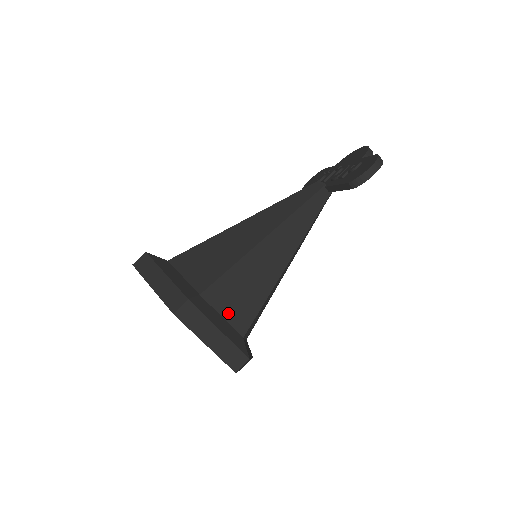
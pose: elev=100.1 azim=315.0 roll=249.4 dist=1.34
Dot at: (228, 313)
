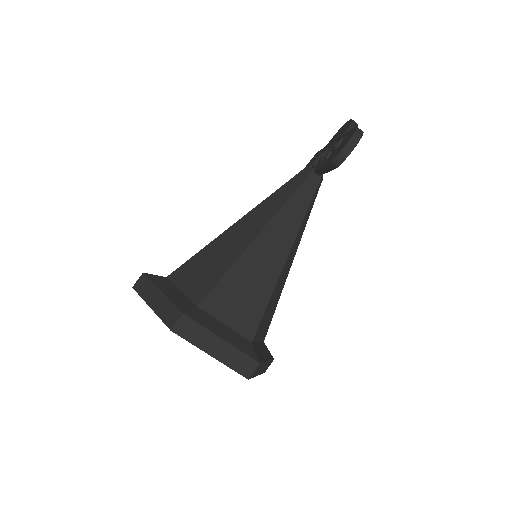
Dot at: (231, 320)
